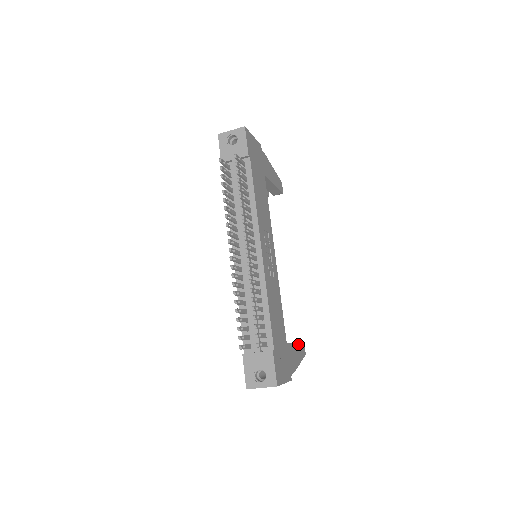
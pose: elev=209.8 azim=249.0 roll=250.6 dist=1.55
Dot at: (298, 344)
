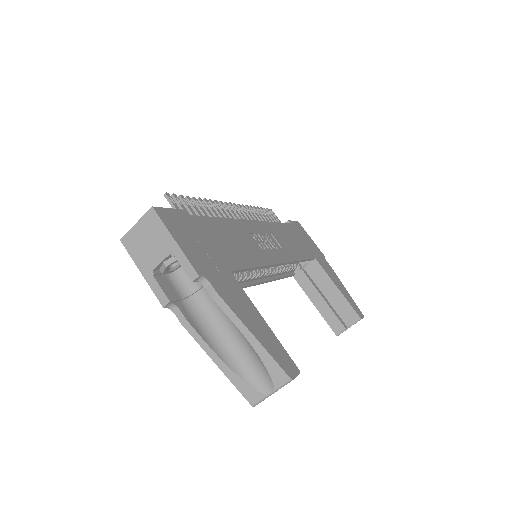
Dot at: (272, 334)
